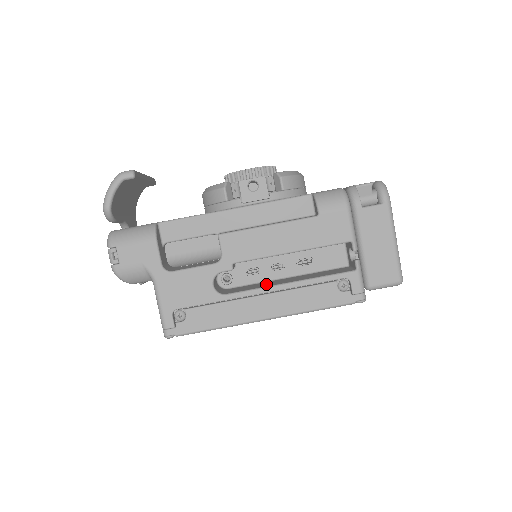
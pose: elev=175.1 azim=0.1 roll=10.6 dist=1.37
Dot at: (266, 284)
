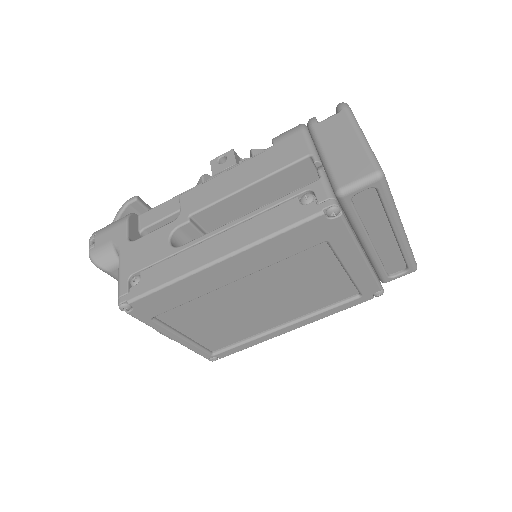
Dot at: occluded
